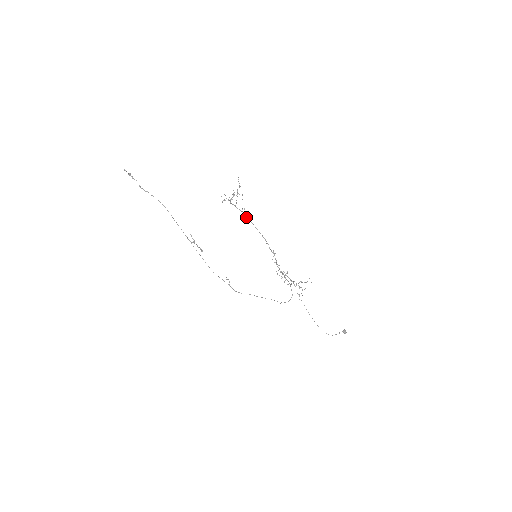
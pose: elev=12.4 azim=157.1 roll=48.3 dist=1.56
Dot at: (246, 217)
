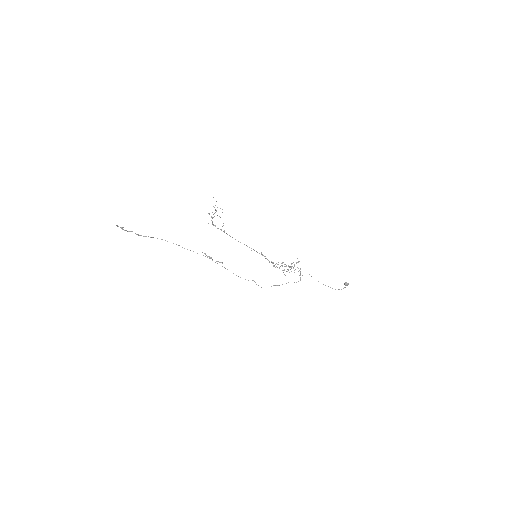
Dot at: occluded
